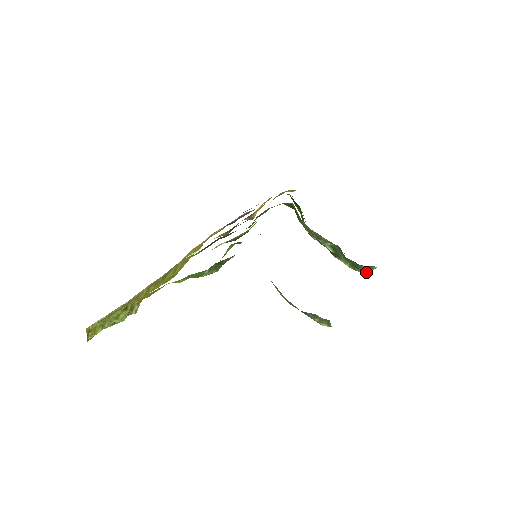
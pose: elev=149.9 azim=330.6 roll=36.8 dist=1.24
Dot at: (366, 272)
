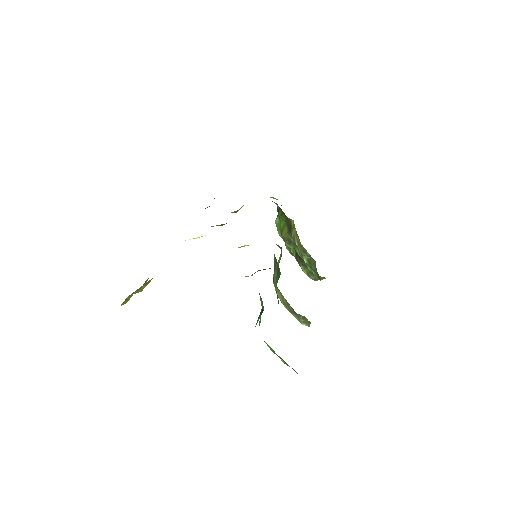
Dot at: (316, 279)
